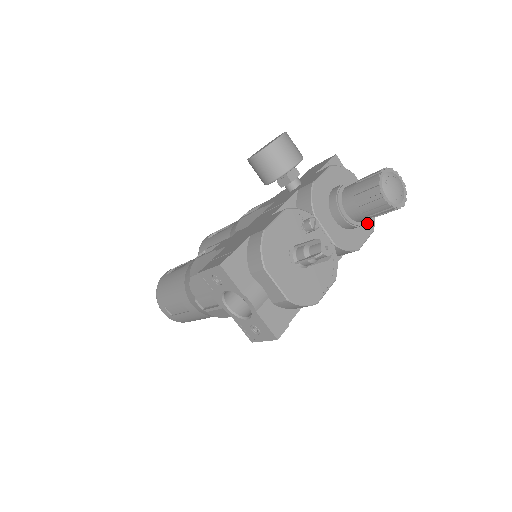
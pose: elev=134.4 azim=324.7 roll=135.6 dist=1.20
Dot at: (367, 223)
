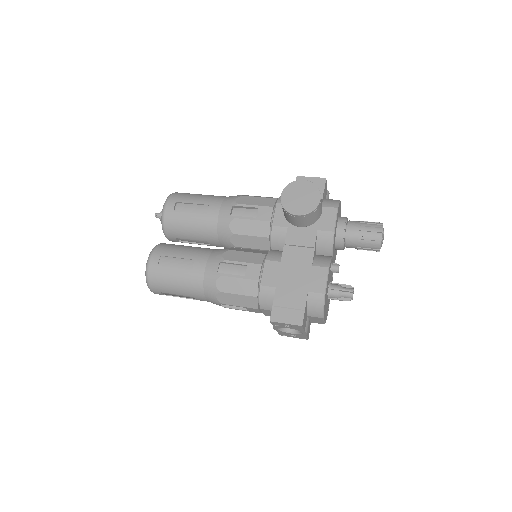
Dot at: occluded
